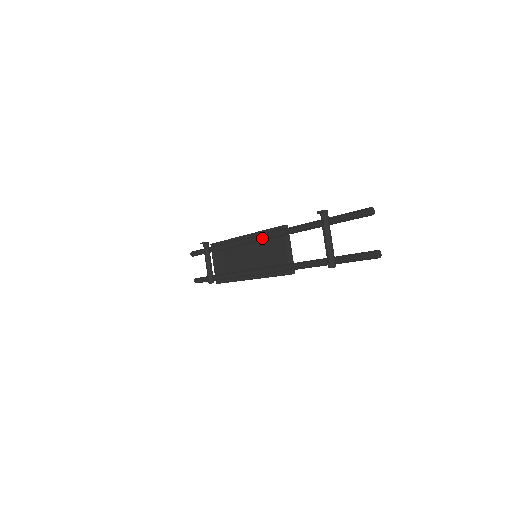
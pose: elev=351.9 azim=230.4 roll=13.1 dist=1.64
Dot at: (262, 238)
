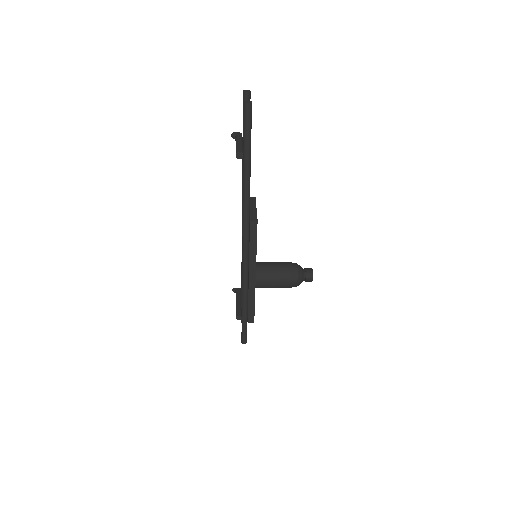
Dot at: (242, 222)
